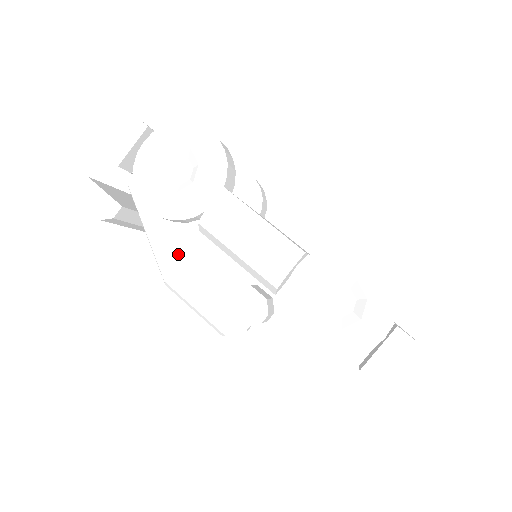
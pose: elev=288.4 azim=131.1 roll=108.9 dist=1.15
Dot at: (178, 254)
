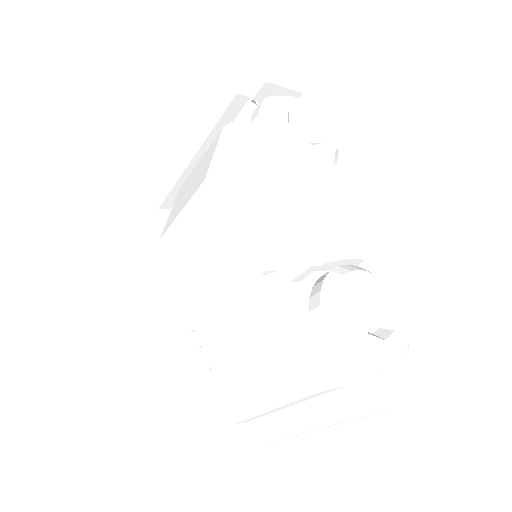
Dot at: (250, 170)
